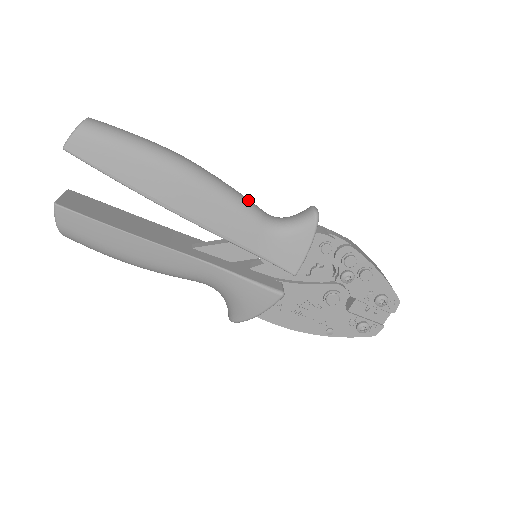
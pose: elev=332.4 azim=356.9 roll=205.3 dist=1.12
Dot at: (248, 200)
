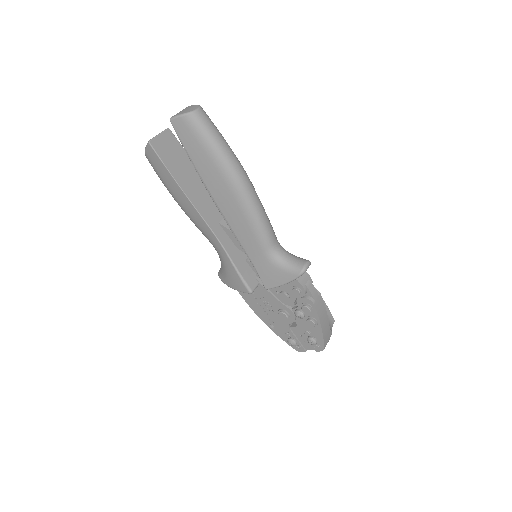
Dot at: (269, 228)
